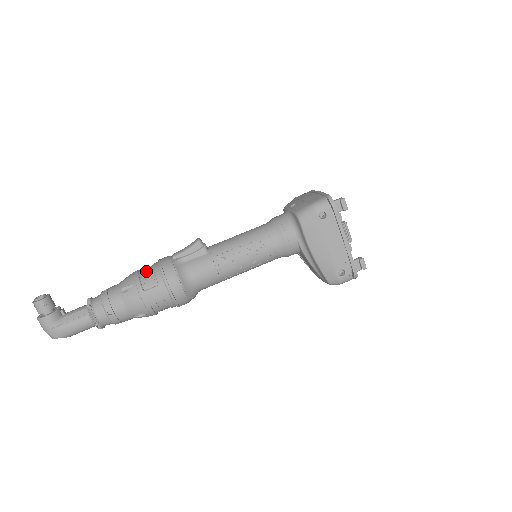
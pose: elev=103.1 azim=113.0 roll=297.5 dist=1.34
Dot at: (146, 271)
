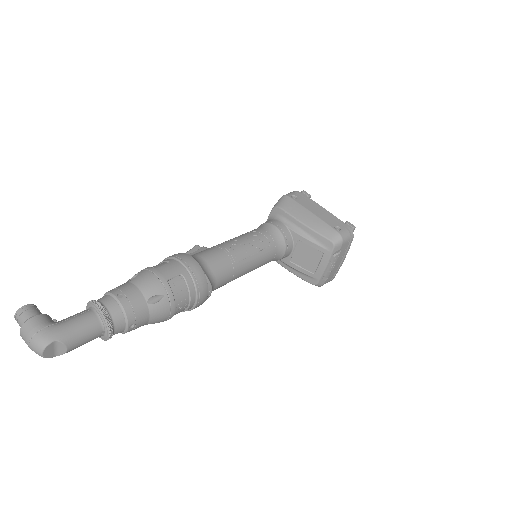
Dot at: occluded
